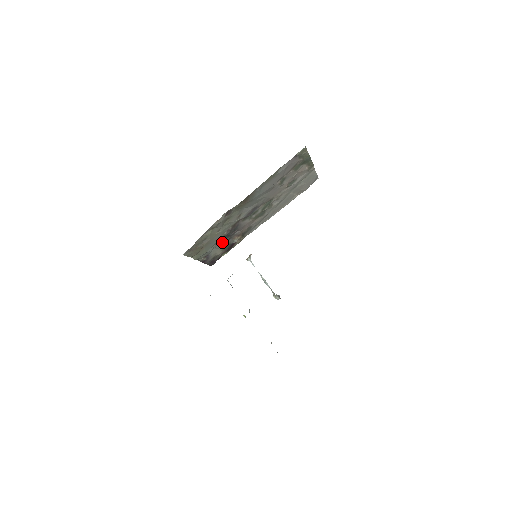
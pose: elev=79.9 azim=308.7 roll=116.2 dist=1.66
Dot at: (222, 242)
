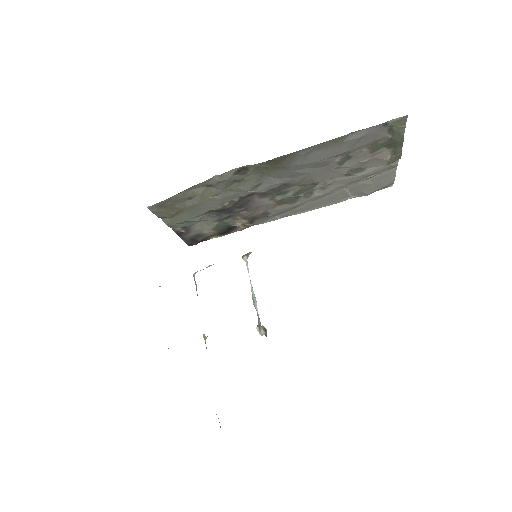
Dot at: (217, 216)
